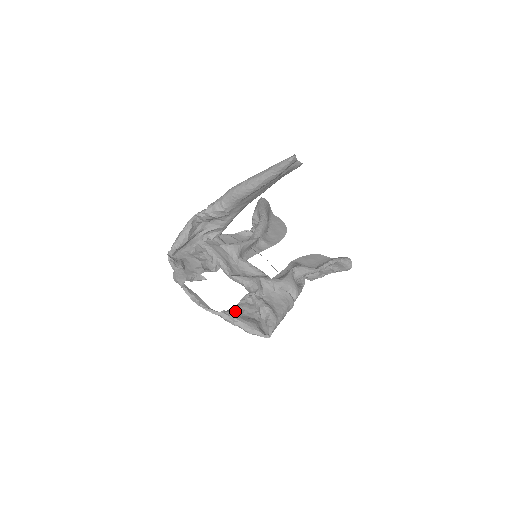
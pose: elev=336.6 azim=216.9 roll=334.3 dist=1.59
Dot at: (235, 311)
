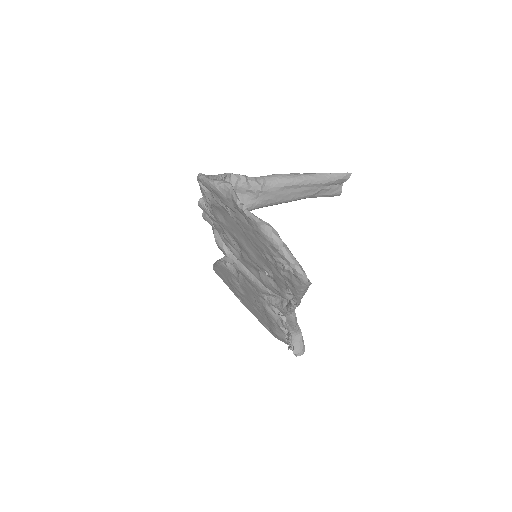
Dot at: occluded
